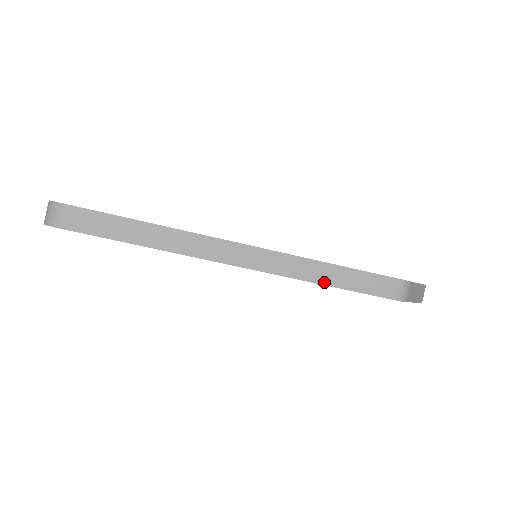
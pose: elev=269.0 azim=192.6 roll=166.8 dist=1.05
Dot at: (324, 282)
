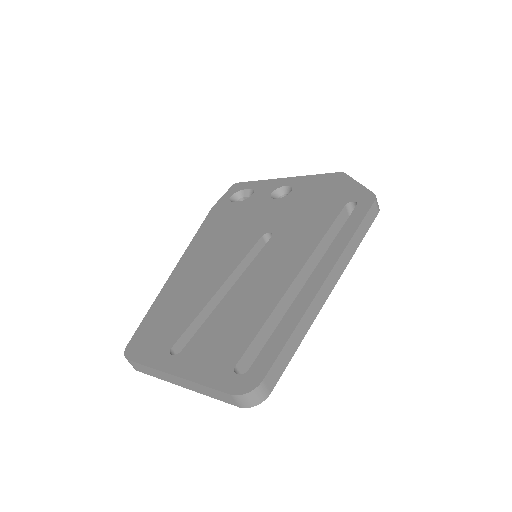
Dot at: (358, 245)
